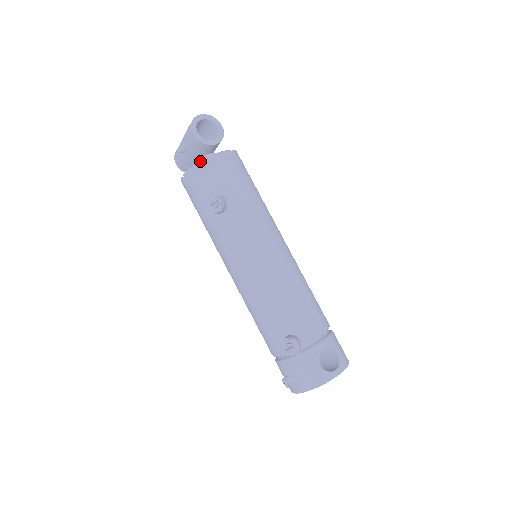
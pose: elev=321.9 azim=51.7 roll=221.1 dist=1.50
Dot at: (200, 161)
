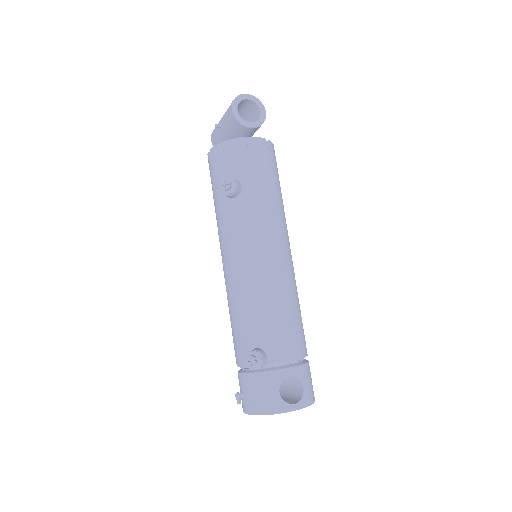
Dot at: (230, 139)
